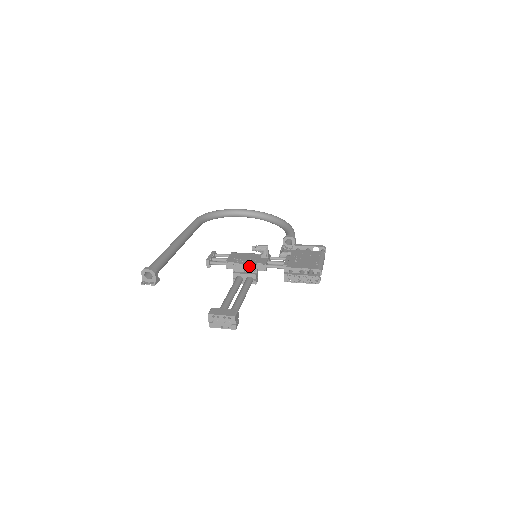
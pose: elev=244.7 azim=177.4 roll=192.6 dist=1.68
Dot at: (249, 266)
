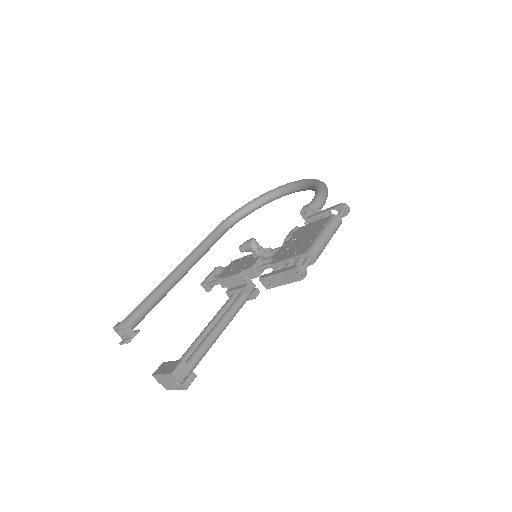
Dot at: (236, 277)
